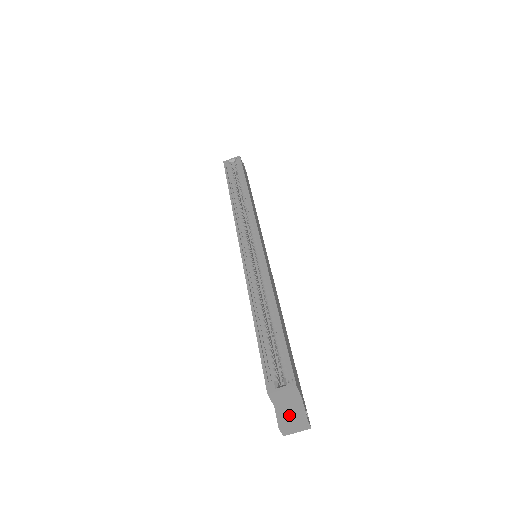
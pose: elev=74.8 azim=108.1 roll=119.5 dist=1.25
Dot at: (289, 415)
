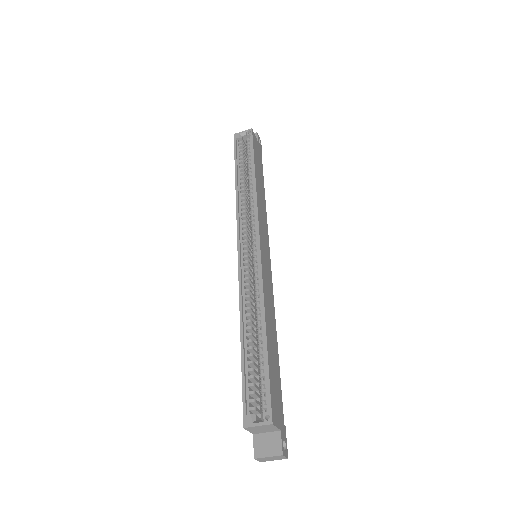
Dot at: (266, 446)
